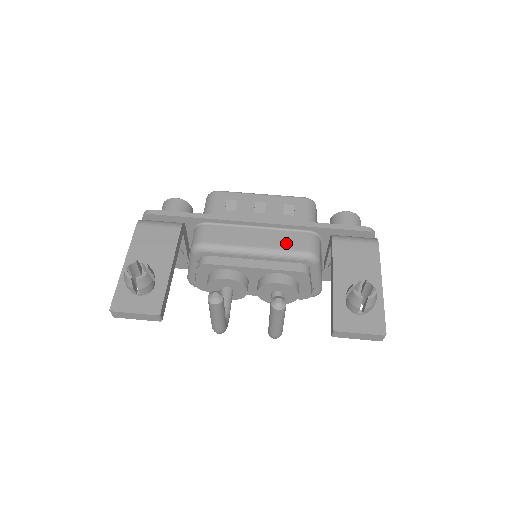
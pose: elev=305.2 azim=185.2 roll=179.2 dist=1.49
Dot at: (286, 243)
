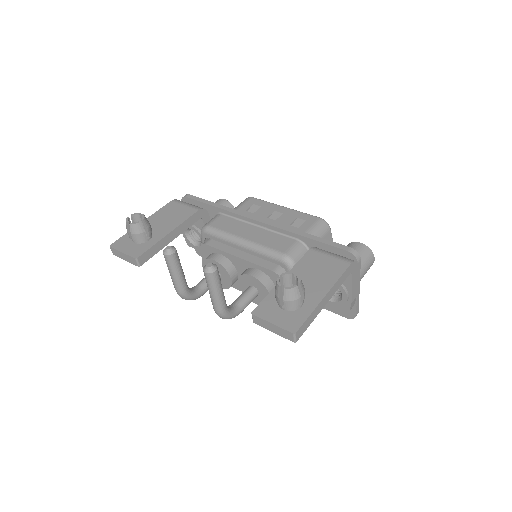
Dot at: (271, 243)
